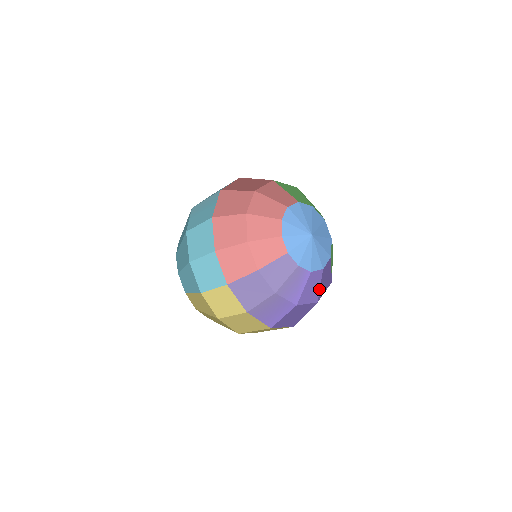
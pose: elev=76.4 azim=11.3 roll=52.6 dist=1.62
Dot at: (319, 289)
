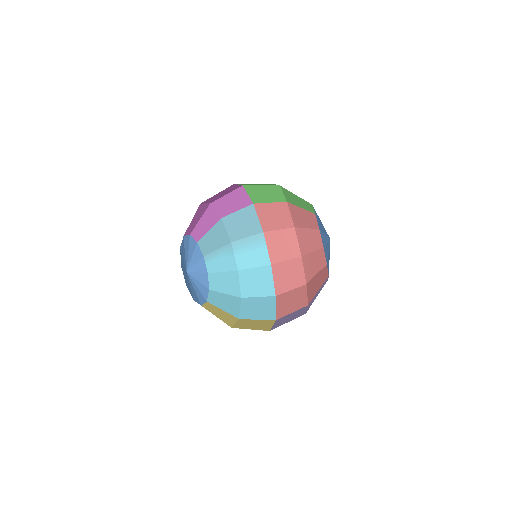
Dot at: occluded
